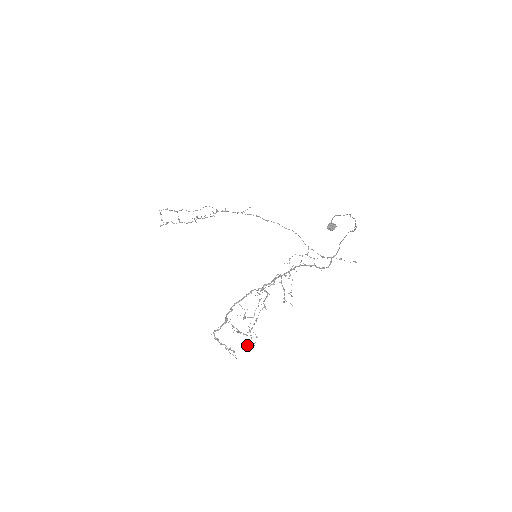
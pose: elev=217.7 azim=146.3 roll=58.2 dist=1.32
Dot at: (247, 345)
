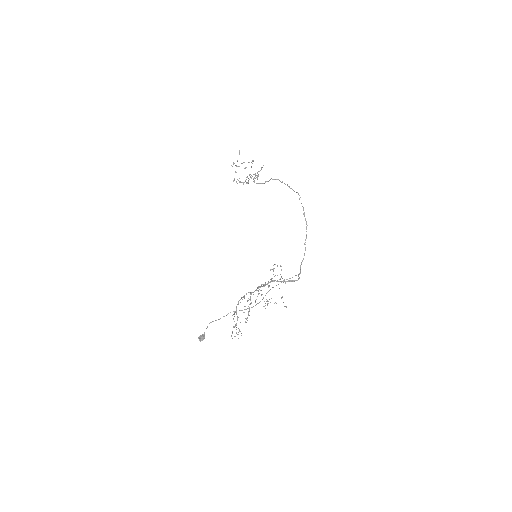
Dot at: occluded
